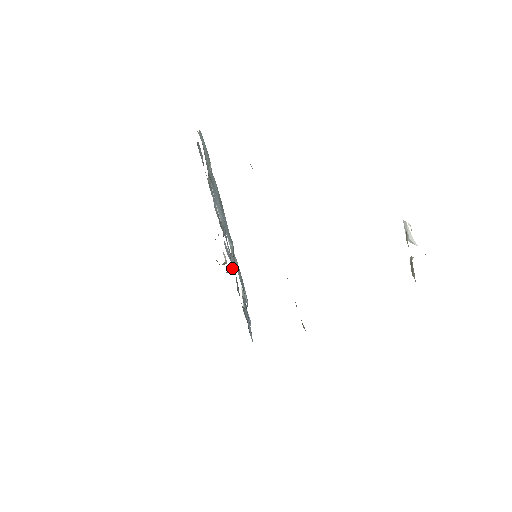
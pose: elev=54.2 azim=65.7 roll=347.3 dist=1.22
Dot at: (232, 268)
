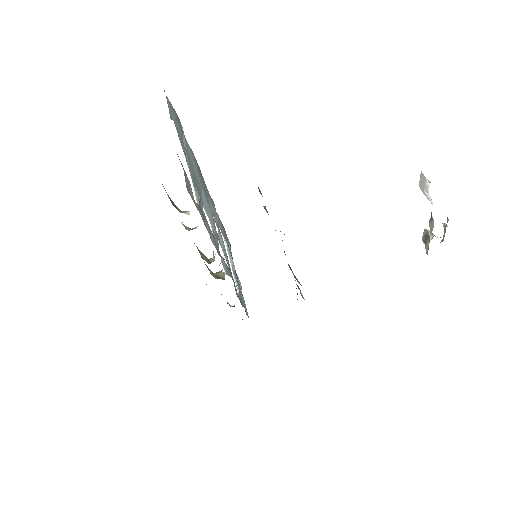
Dot at: occluded
